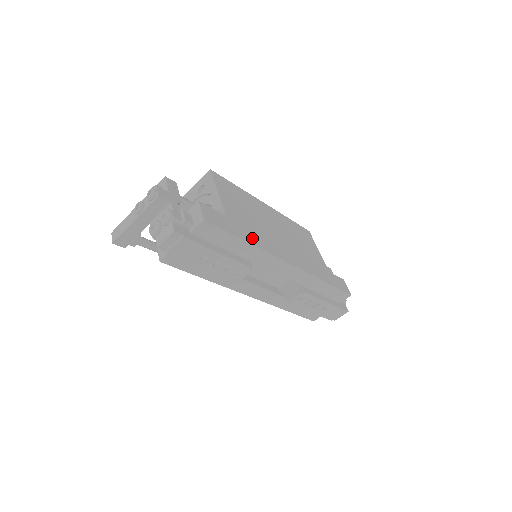
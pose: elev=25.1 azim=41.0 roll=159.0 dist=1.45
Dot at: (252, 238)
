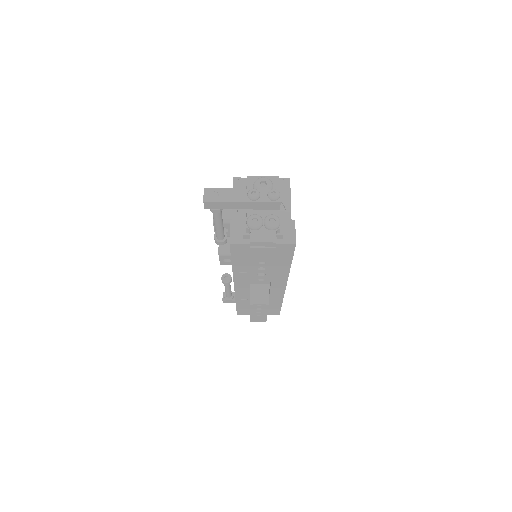
Dot at: occluded
